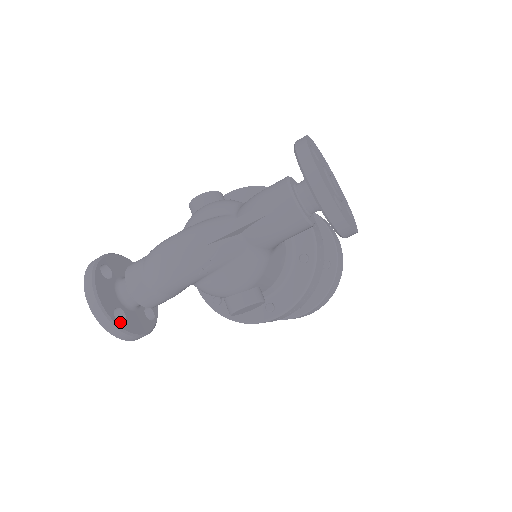
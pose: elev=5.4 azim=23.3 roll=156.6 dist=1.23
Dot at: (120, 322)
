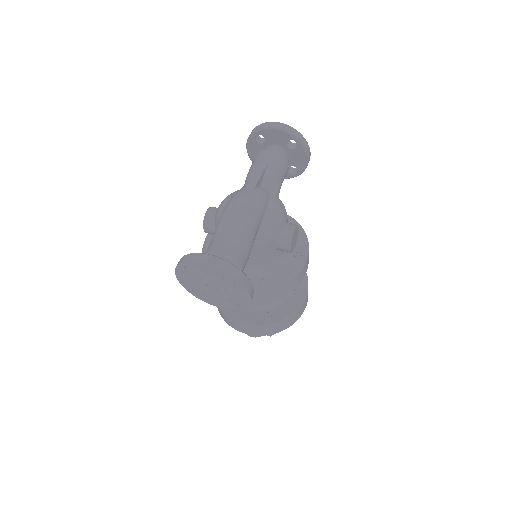
Dot at: occluded
